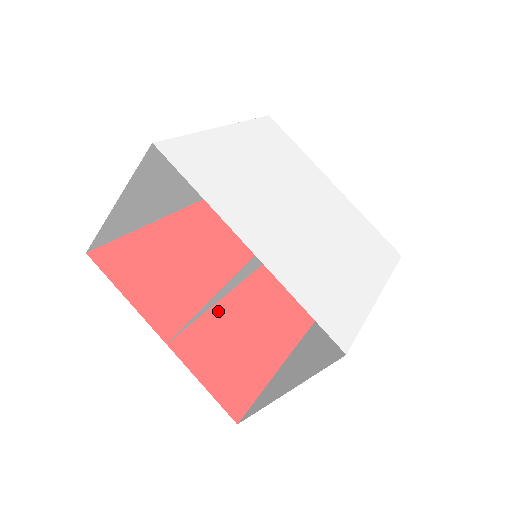
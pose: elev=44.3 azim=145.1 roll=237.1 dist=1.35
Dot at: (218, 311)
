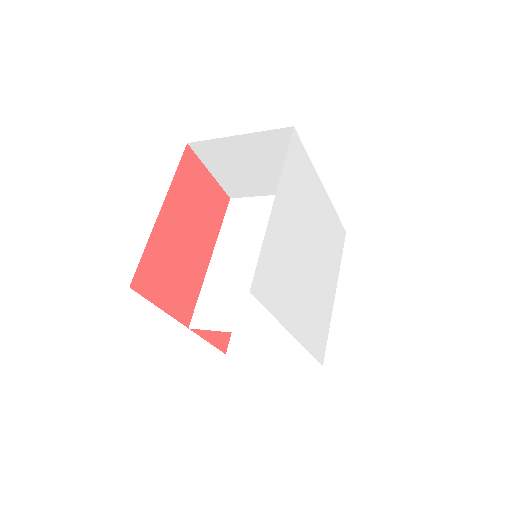
Dot at: occluded
